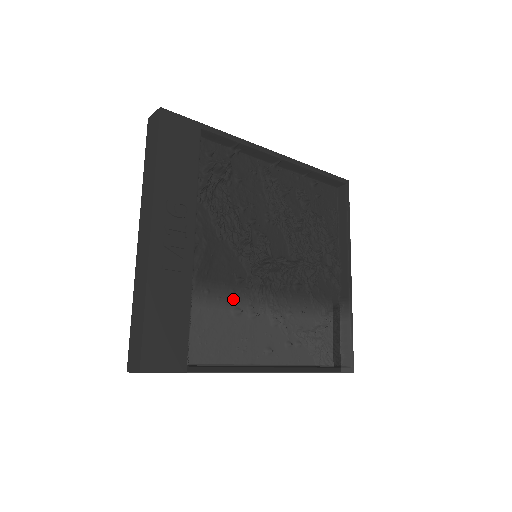
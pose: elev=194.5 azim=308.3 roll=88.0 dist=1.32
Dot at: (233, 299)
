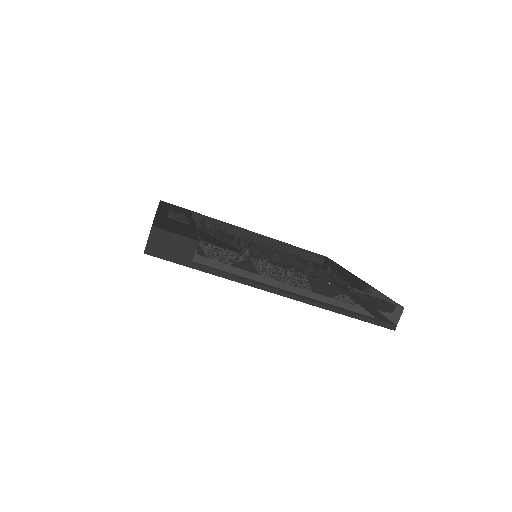
Dot at: occluded
